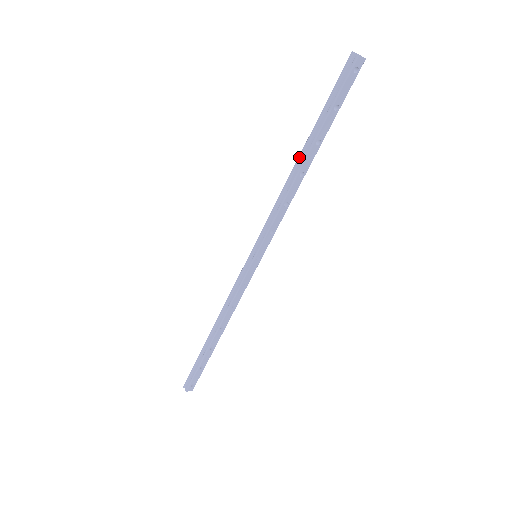
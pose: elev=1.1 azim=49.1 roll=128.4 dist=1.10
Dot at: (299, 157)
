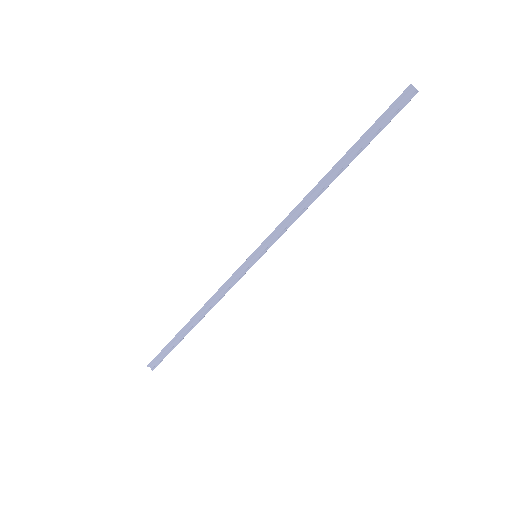
Dot at: (328, 174)
